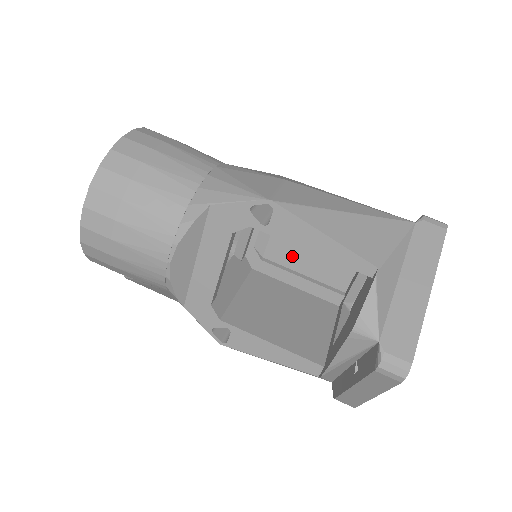
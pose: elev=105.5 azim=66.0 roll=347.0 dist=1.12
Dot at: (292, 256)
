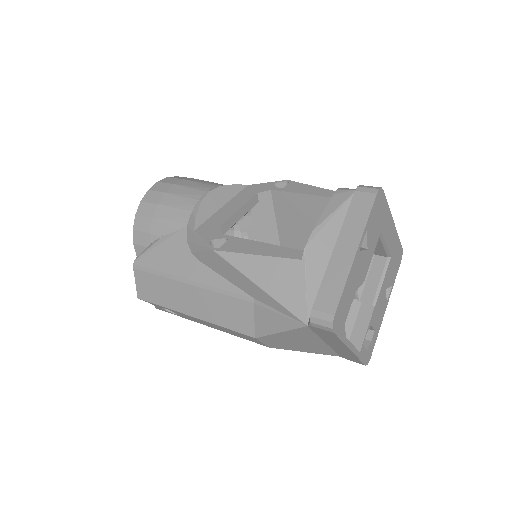
Dot at: occluded
